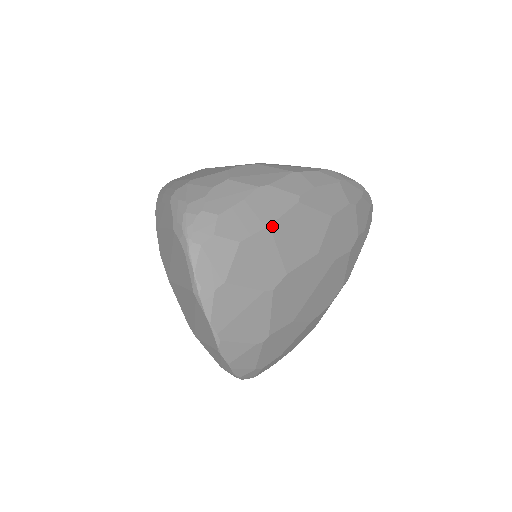
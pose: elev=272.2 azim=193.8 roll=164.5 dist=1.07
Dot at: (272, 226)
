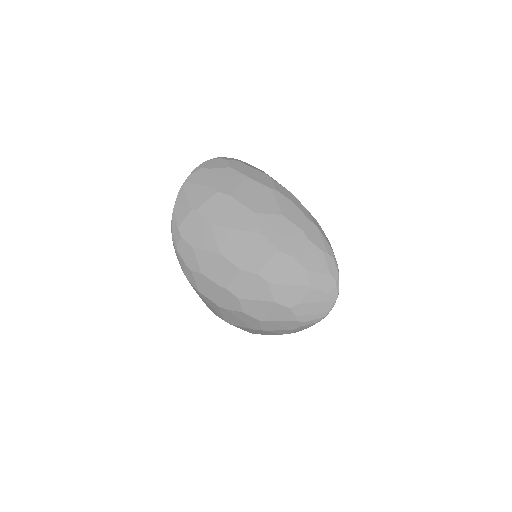
Dot at: (248, 178)
